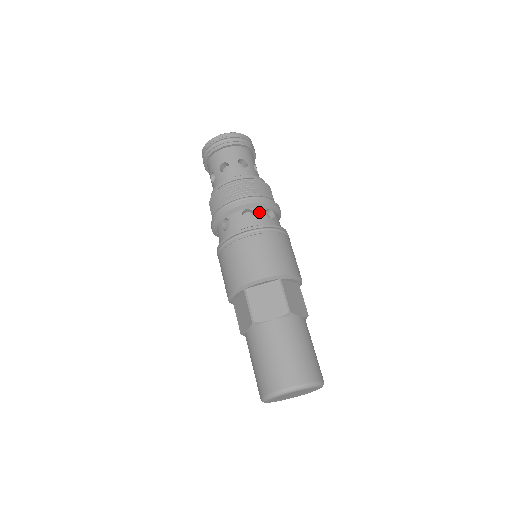
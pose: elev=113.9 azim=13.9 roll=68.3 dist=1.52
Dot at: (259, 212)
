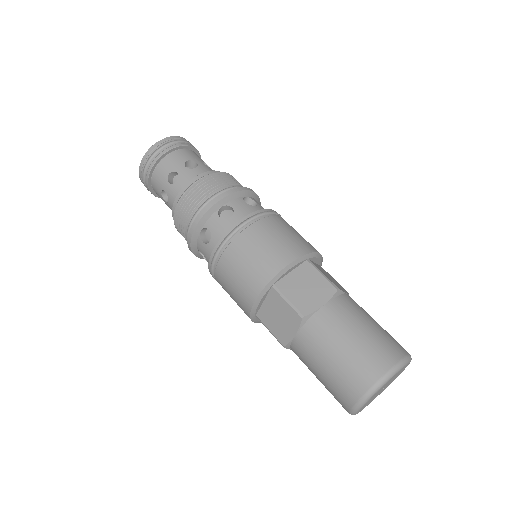
Dot at: (212, 224)
